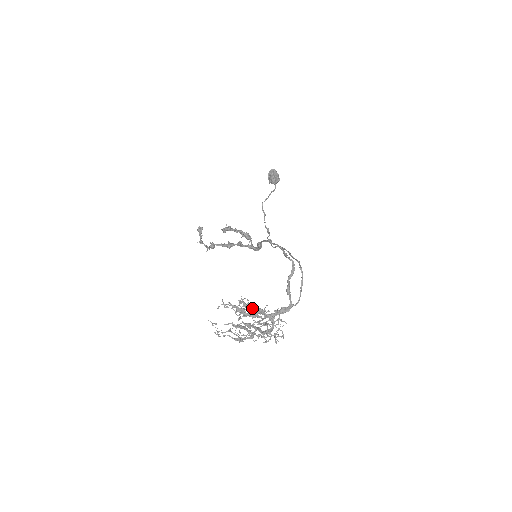
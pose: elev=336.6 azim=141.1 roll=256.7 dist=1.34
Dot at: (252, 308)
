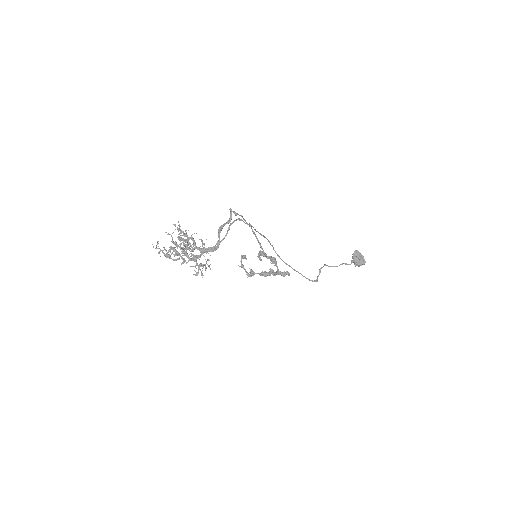
Dot at: occluded
